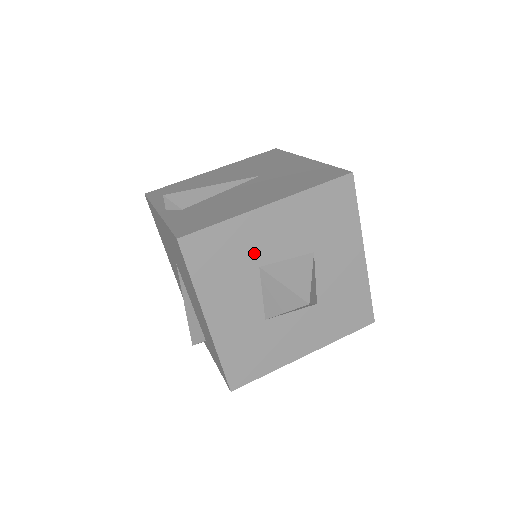
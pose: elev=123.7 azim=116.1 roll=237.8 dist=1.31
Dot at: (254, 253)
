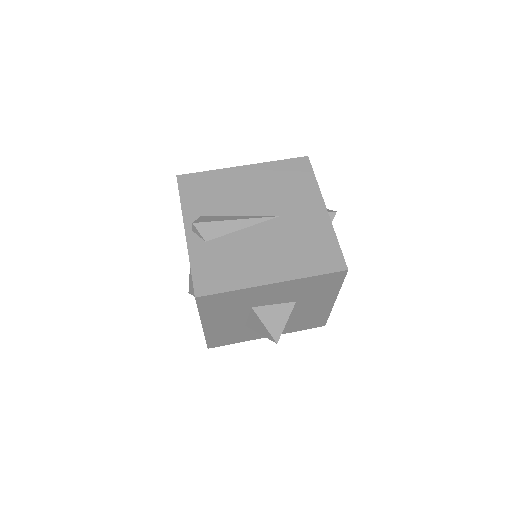
Dot at: (250, 302)
